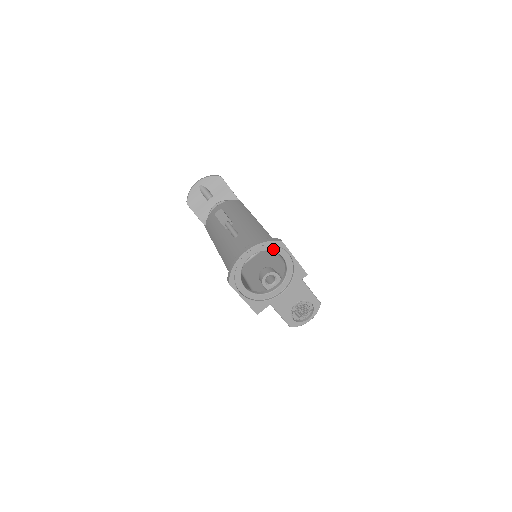
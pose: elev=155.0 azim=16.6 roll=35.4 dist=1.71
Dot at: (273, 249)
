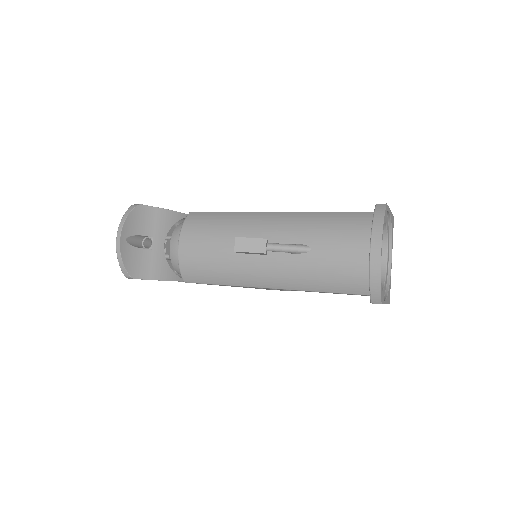
Dot at: occluded
